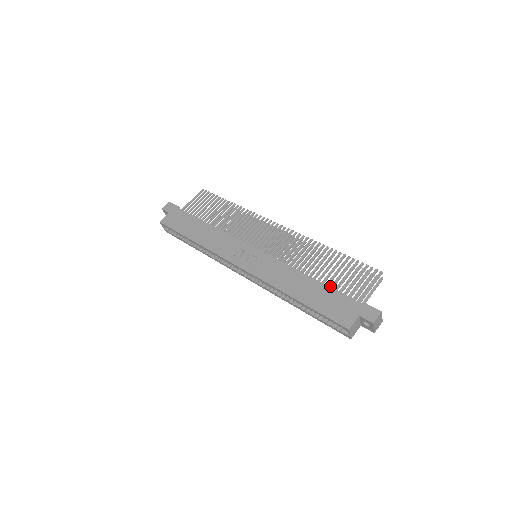
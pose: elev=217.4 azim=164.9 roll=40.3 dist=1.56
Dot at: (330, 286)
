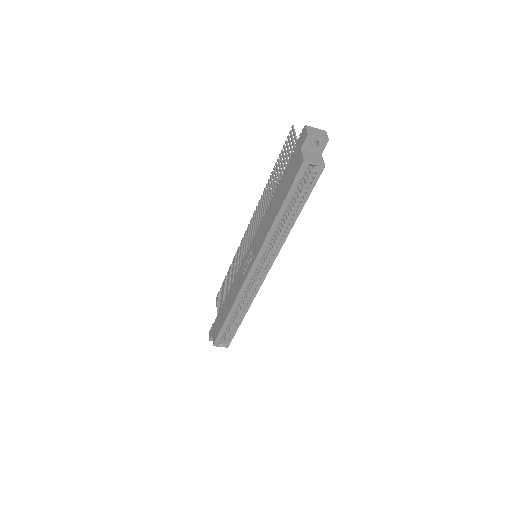
Dot at: occluded
